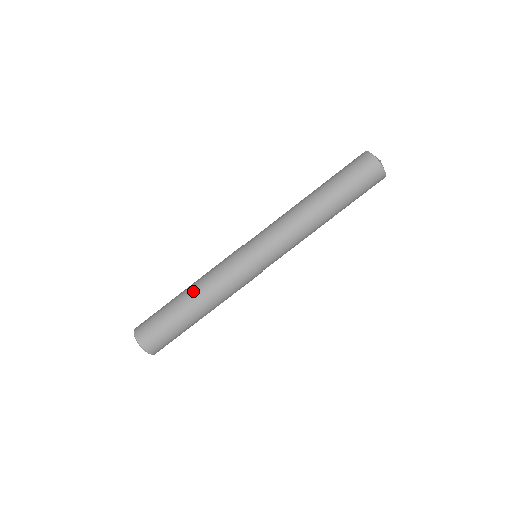
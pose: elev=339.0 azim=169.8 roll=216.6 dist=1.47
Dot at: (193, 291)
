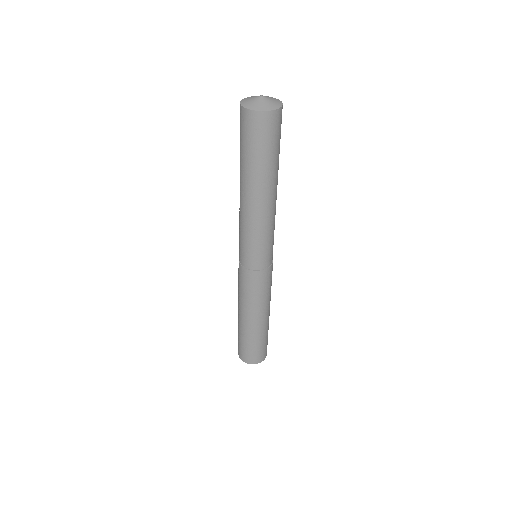
Dot at: (249, 318)
